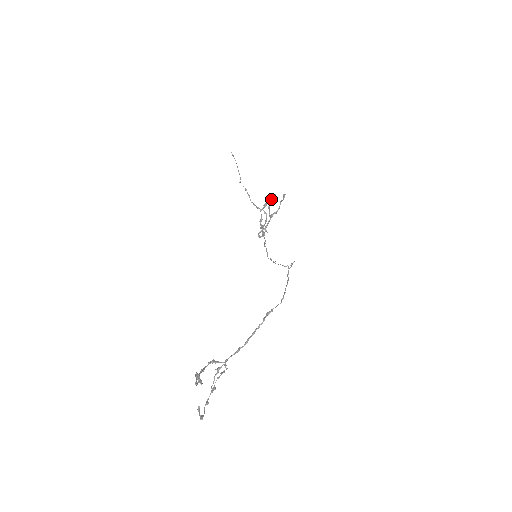
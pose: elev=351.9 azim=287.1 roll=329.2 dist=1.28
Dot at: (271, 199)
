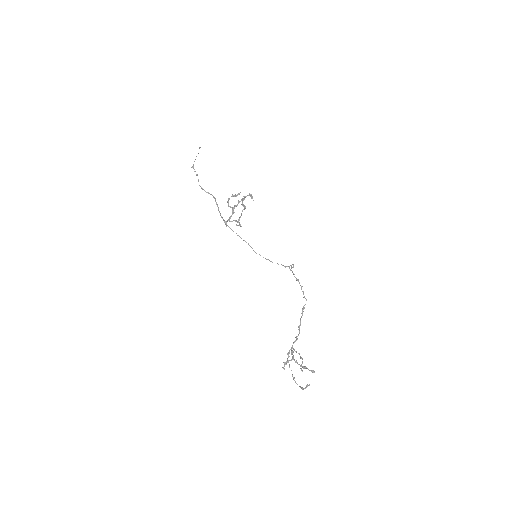
Dot at: (244, 199)
